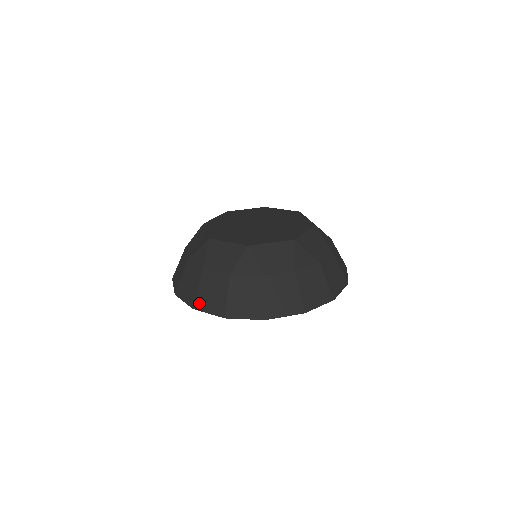
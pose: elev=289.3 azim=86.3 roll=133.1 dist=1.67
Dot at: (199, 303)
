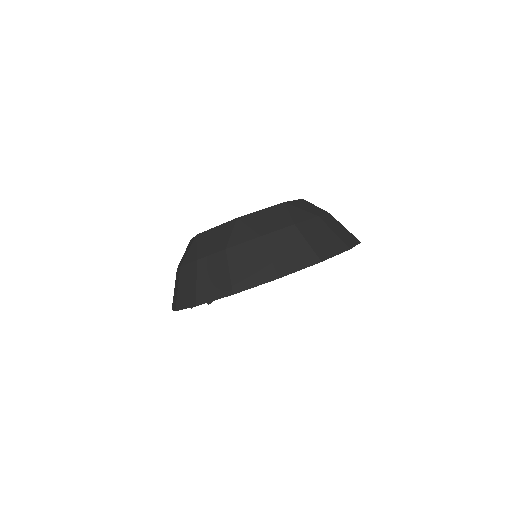
Dot at: (282, 268)
